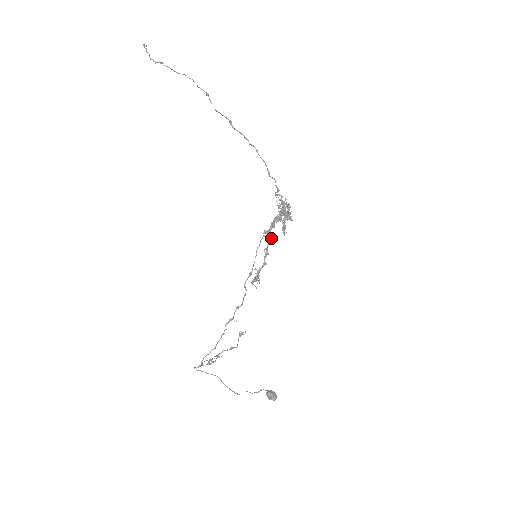
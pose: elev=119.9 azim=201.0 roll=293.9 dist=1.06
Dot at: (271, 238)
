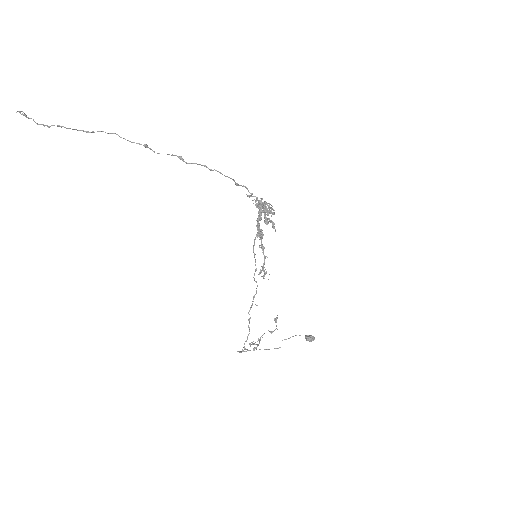
Dot at: (262, 235)
